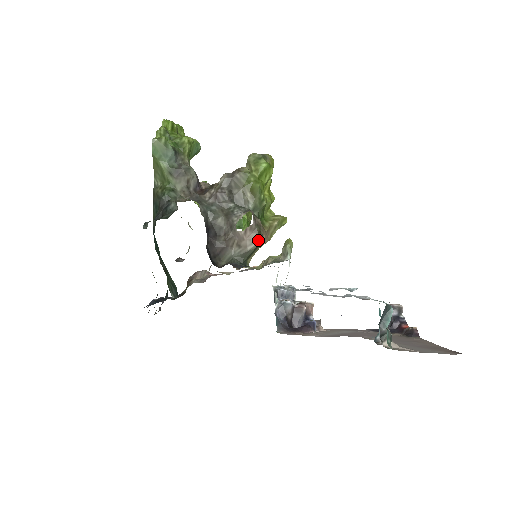
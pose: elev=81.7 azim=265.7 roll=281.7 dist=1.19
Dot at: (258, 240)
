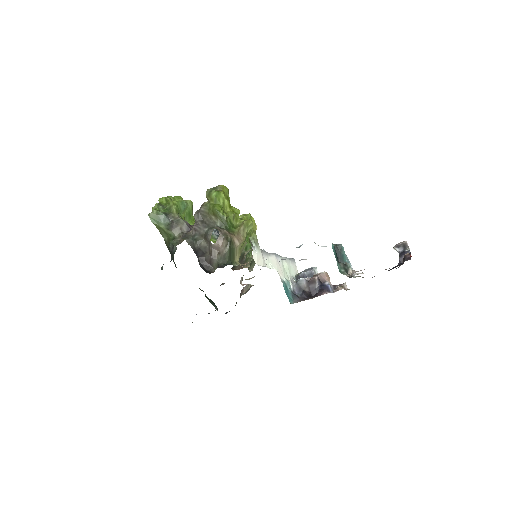
Dot at: (228, 244)
